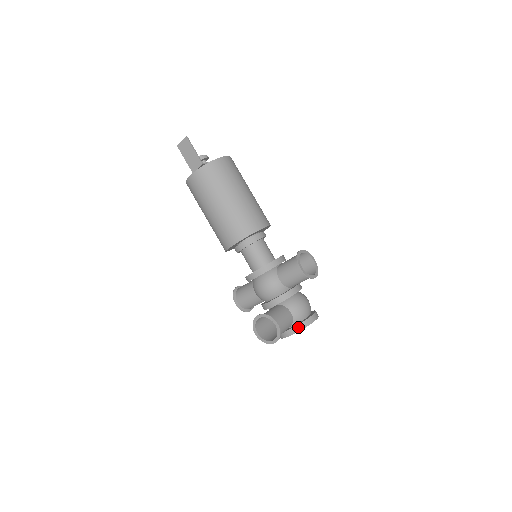
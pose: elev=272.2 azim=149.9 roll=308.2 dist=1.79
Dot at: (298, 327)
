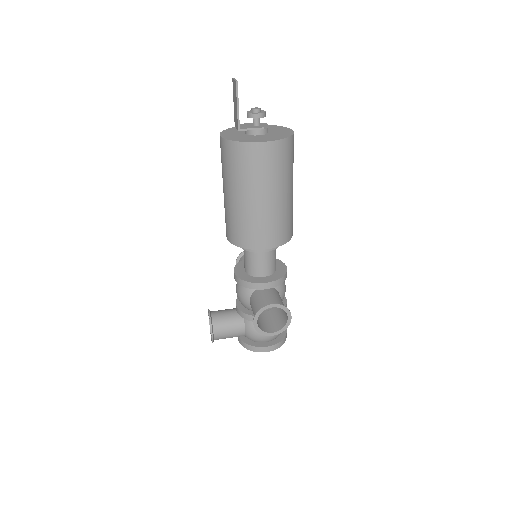
Dot at: (244, 344)
